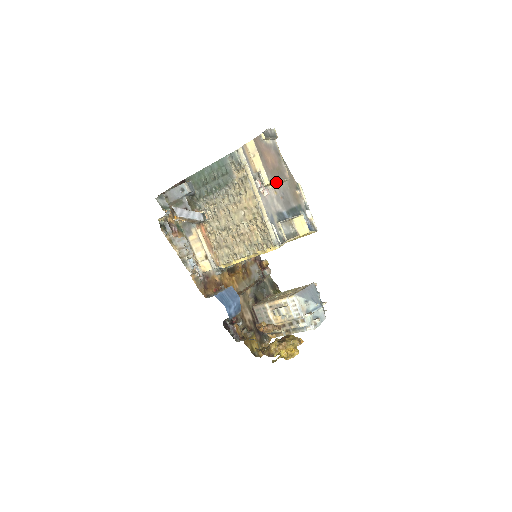
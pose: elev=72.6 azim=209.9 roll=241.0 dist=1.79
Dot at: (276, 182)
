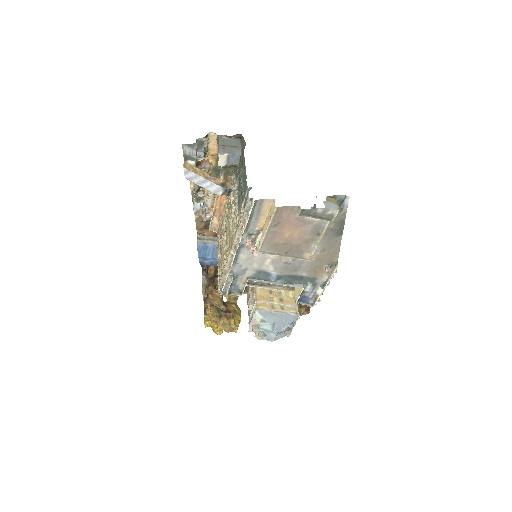
Dot at: (278, 253)
